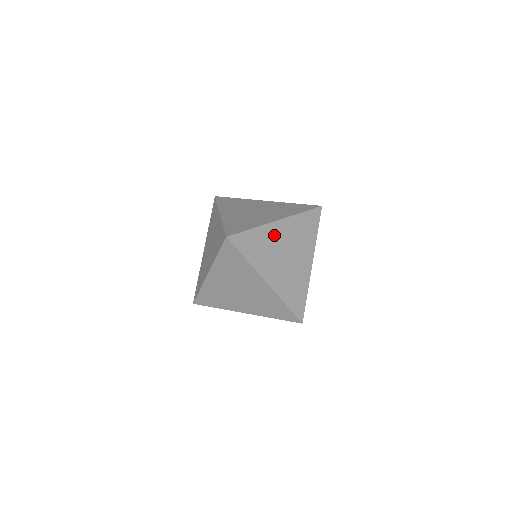
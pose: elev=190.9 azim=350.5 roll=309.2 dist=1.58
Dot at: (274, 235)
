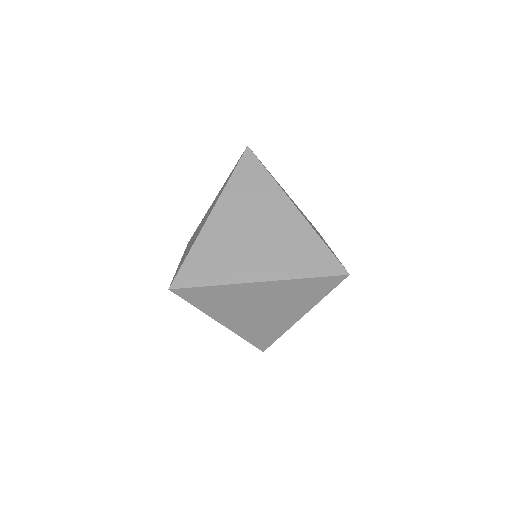
Dot at: (220, 231)
